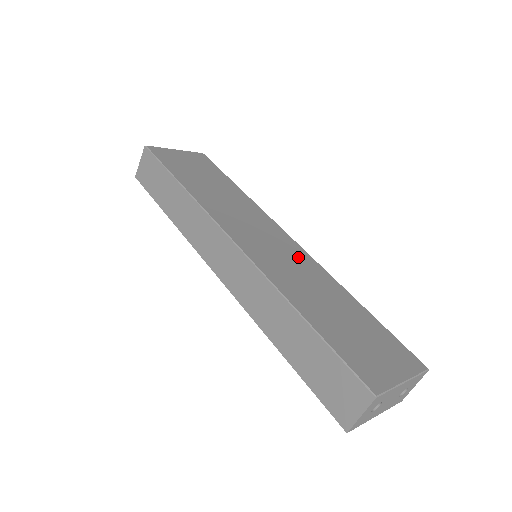
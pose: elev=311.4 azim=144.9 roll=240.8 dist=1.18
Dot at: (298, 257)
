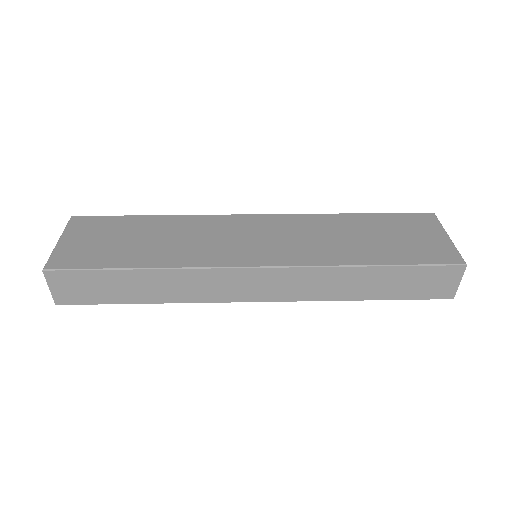
Dot at: (287, 225)
